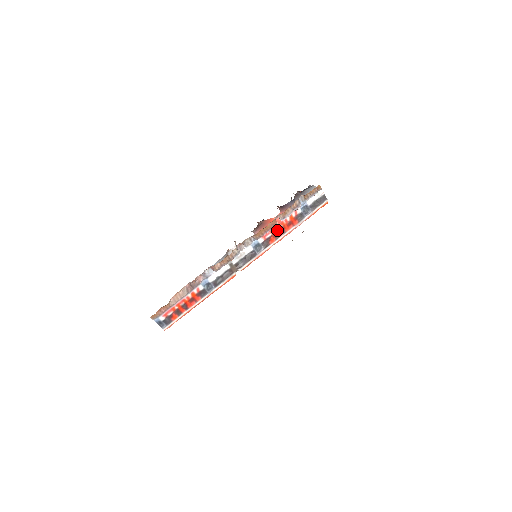
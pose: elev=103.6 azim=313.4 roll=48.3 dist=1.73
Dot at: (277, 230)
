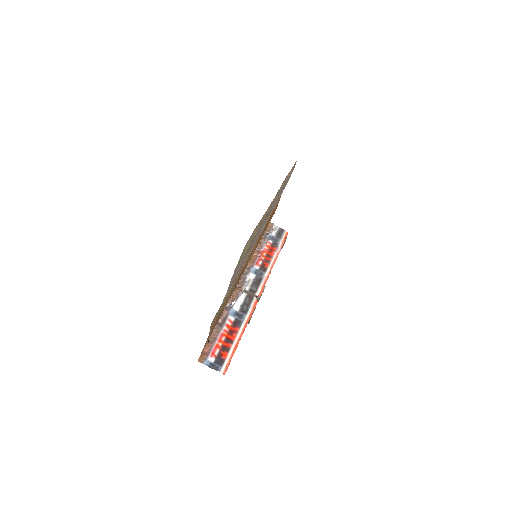
Dot at: (264, 257)
